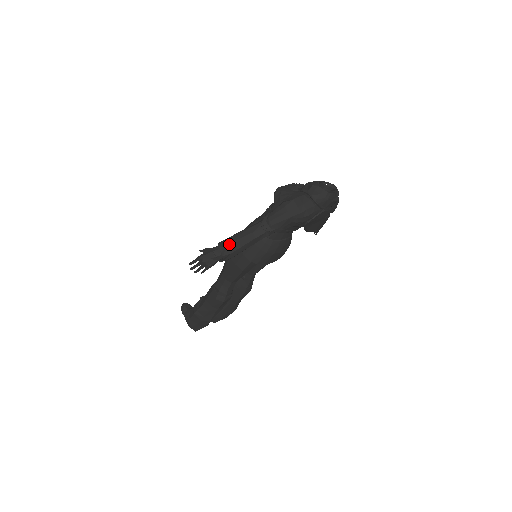
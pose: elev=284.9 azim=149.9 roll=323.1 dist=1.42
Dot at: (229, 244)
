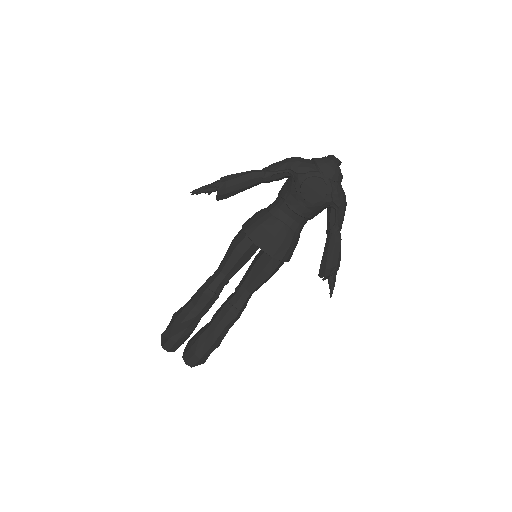
Dot at: (230, 175)
